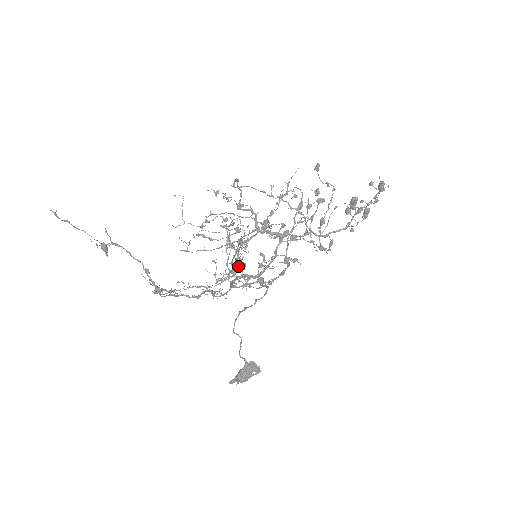
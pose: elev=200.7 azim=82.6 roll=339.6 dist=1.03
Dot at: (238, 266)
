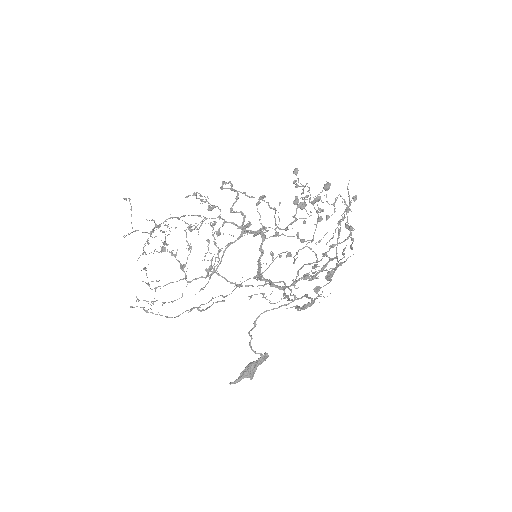
Dot at: (209, 269)
